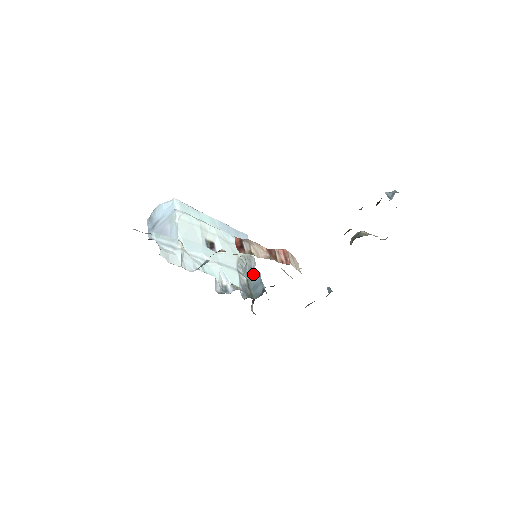
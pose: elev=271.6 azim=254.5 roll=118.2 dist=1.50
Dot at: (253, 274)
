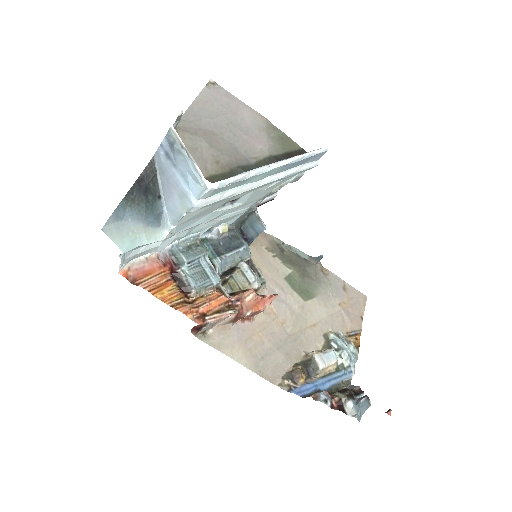
Dot at: occluded
